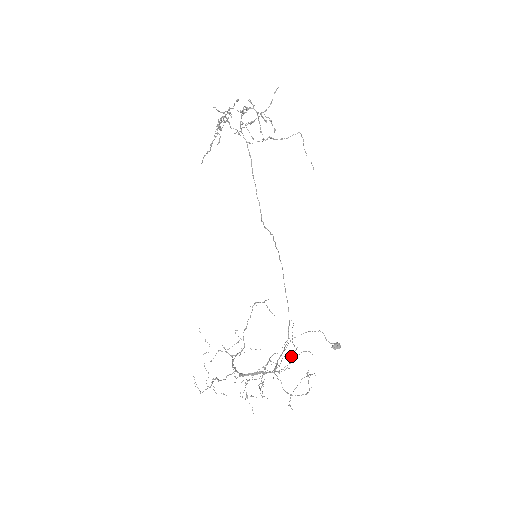
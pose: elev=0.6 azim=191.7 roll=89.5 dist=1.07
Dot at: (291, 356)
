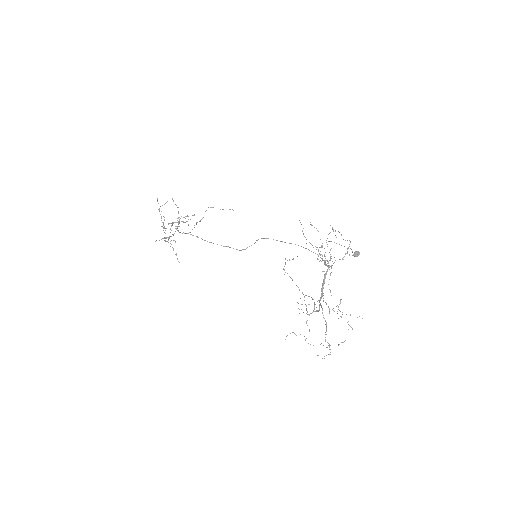
Dot at: occluded
